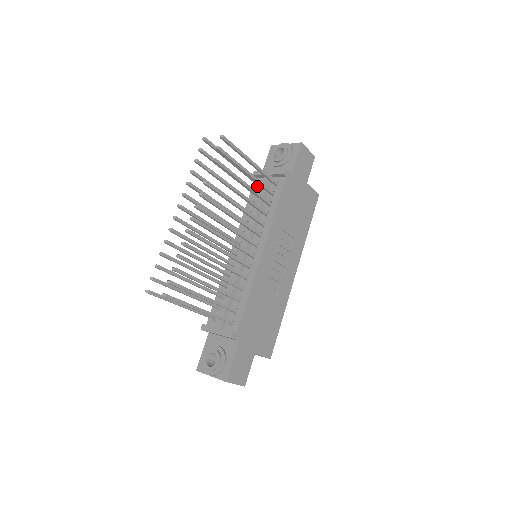
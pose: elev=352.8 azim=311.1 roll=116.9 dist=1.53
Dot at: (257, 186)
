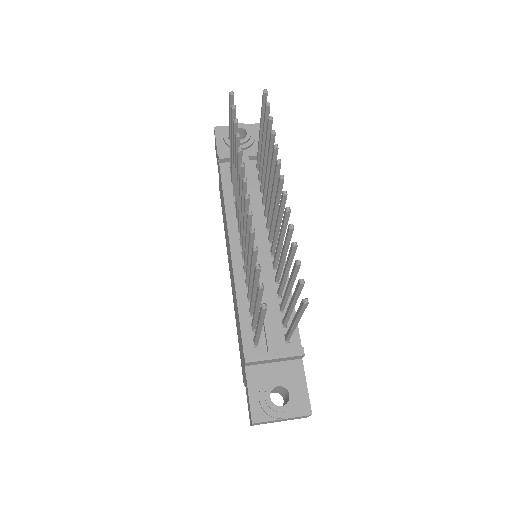
Dot at: (228, 172)
